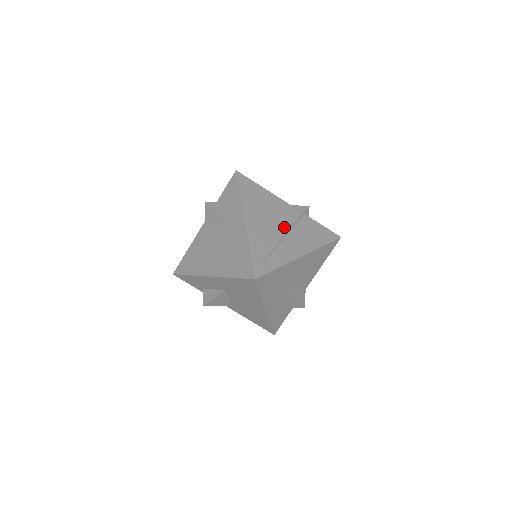
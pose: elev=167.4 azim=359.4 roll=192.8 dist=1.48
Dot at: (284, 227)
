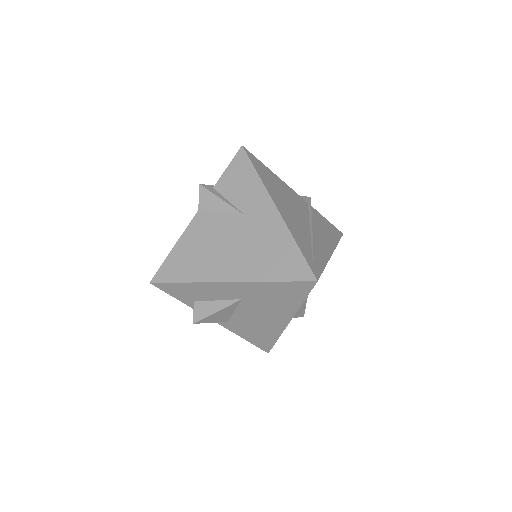
Dot at: (306, 219)
